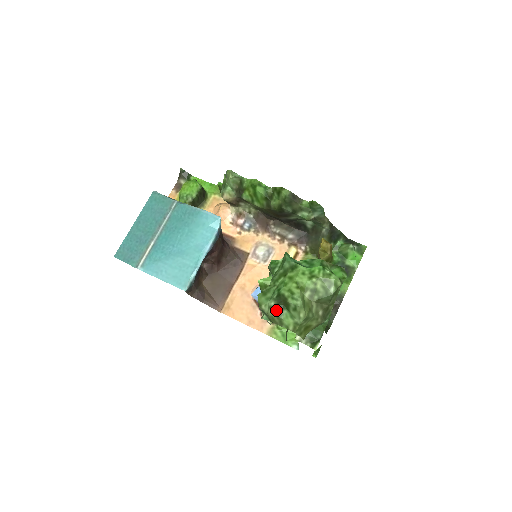
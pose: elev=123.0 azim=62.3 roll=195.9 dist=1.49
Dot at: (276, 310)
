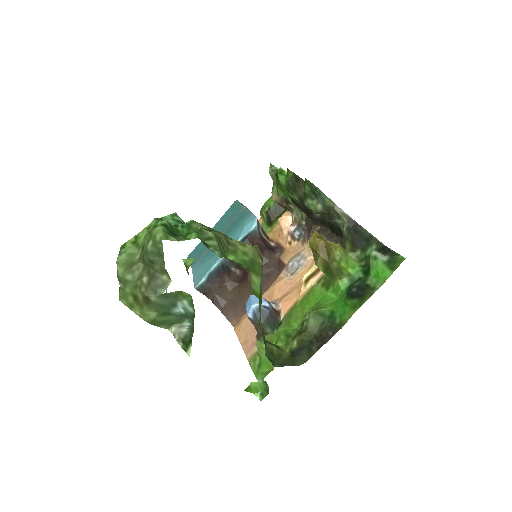
Dot at: occluded
